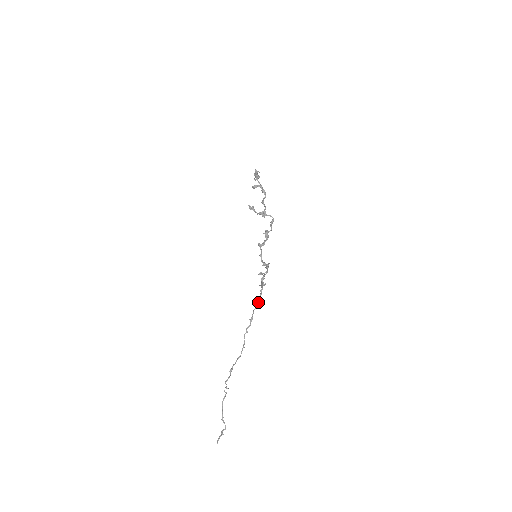
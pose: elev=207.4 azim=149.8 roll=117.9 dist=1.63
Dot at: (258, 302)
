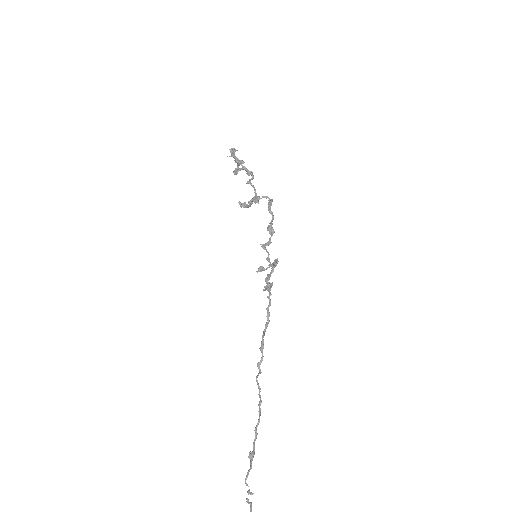
Dot at: (268, 317)
